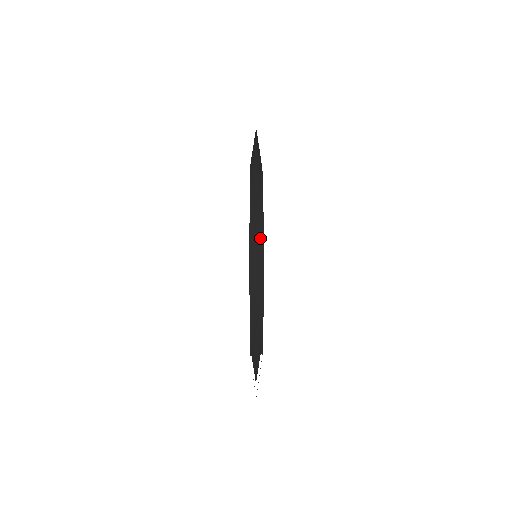
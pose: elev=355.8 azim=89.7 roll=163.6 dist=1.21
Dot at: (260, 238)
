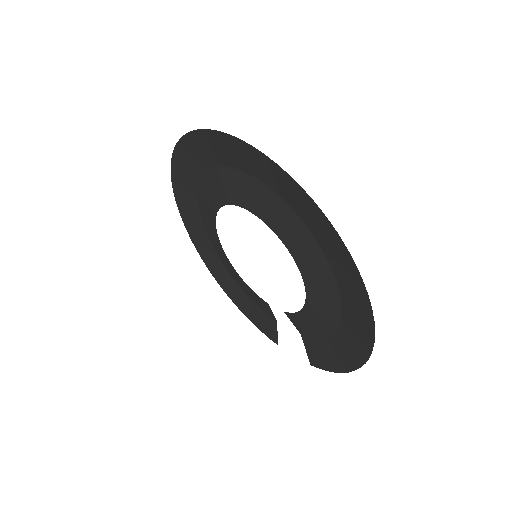
Dot at: (315, 265)
